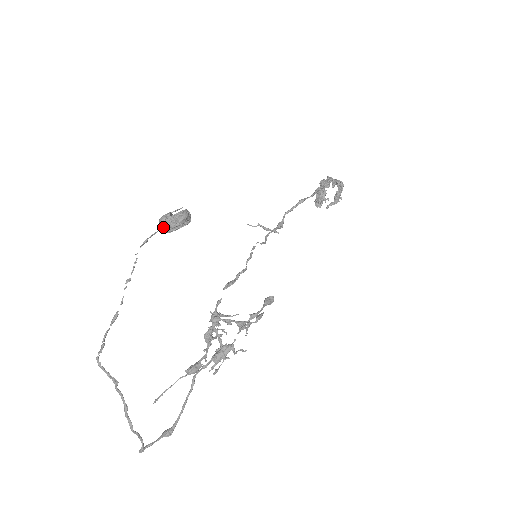
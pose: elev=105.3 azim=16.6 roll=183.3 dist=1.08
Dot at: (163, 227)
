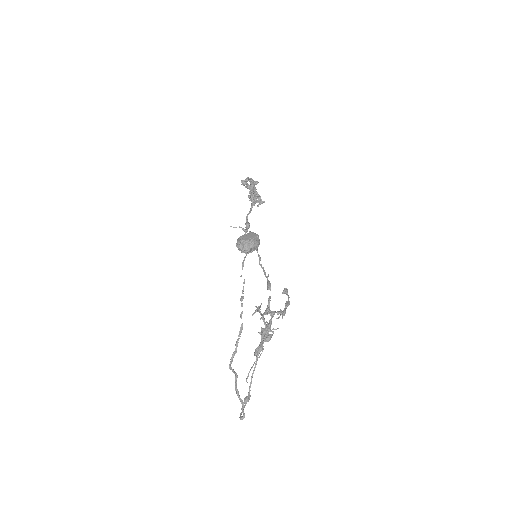
Dot at: (249, 251)
